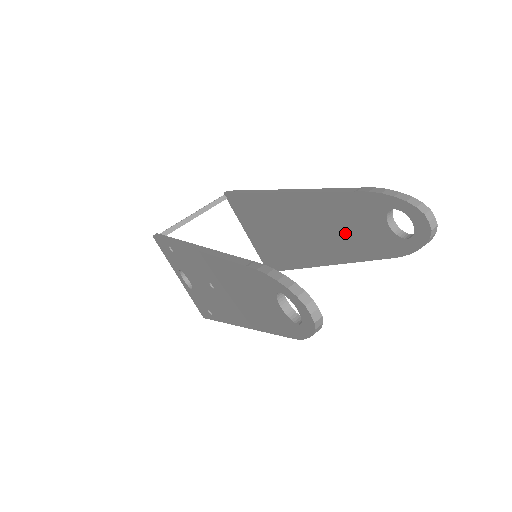
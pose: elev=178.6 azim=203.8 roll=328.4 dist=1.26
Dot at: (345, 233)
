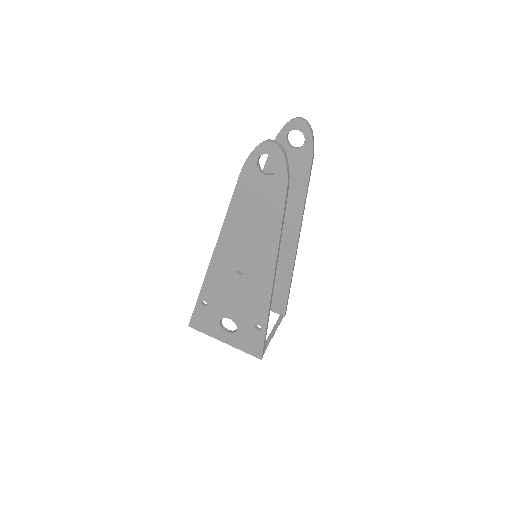
Dot at: occluded
